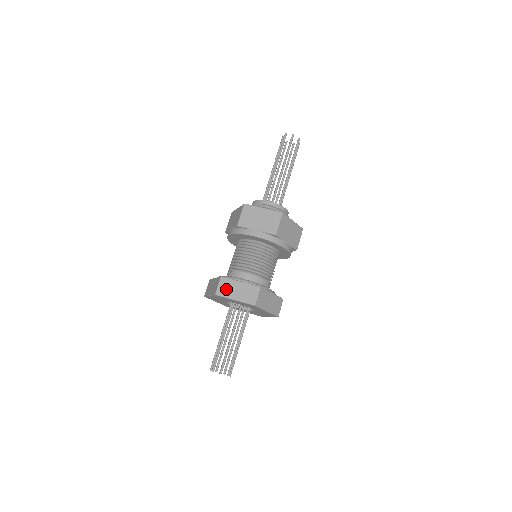
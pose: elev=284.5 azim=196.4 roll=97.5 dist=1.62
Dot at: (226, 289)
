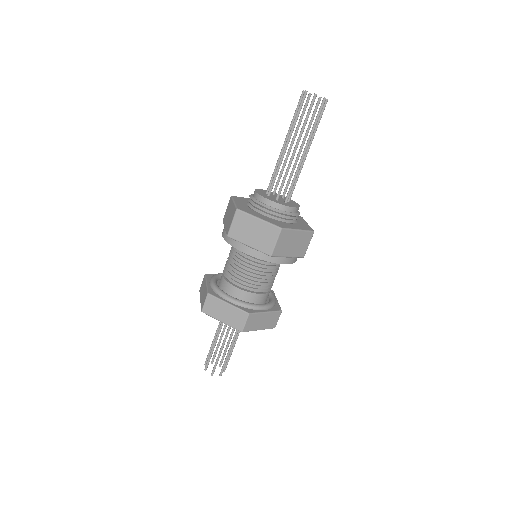
Dot at: (212, 309)
